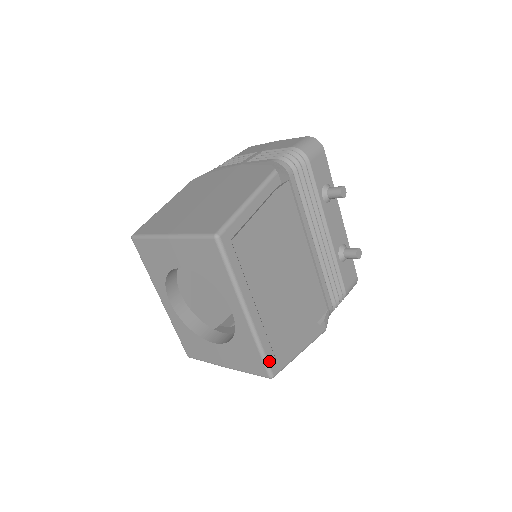
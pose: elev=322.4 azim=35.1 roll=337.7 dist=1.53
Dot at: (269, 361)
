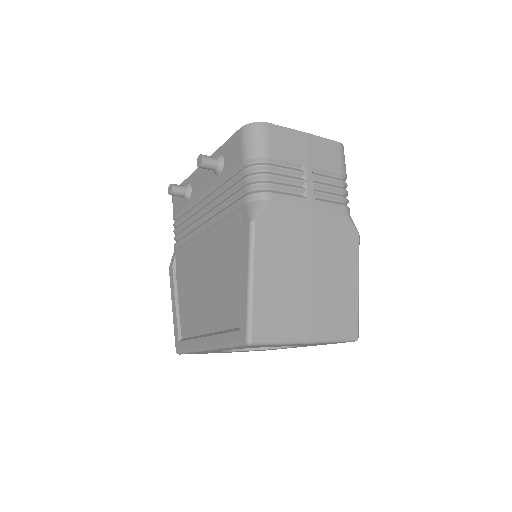
Dot at: occluded
